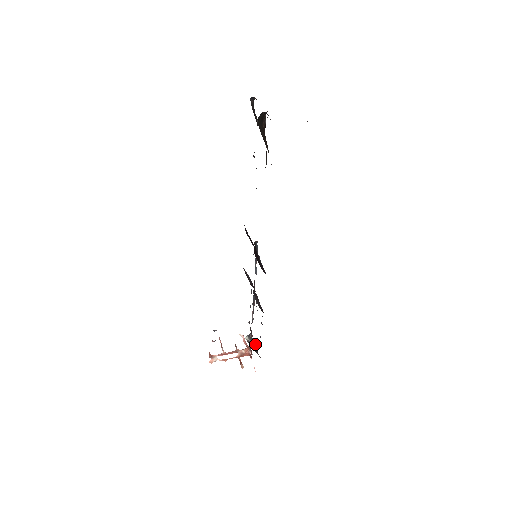
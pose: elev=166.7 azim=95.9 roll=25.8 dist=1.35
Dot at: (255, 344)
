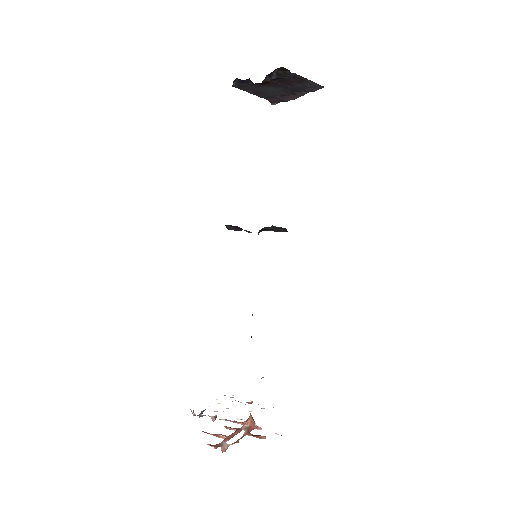
Dot at: occluded
